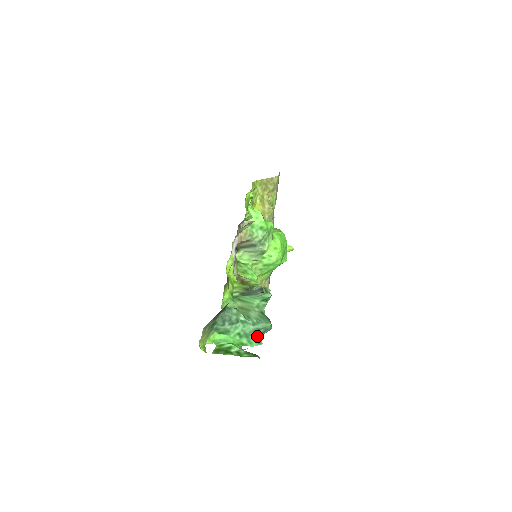
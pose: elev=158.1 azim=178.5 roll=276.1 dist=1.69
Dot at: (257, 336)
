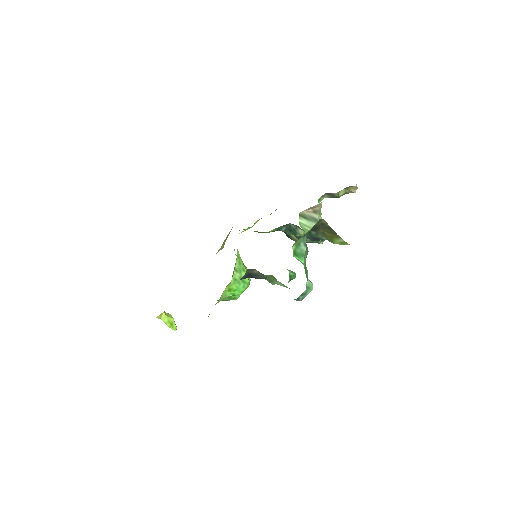
Dot at: occluded
